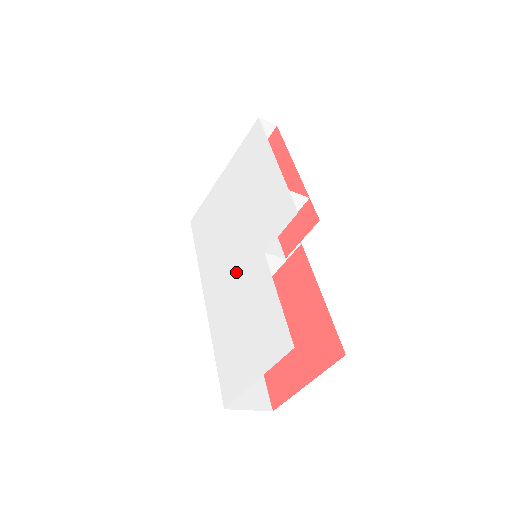
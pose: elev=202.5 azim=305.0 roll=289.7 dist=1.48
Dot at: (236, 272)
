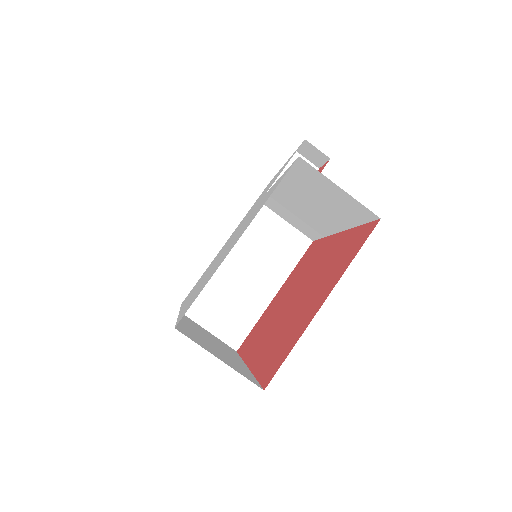
Dot at: occluded
